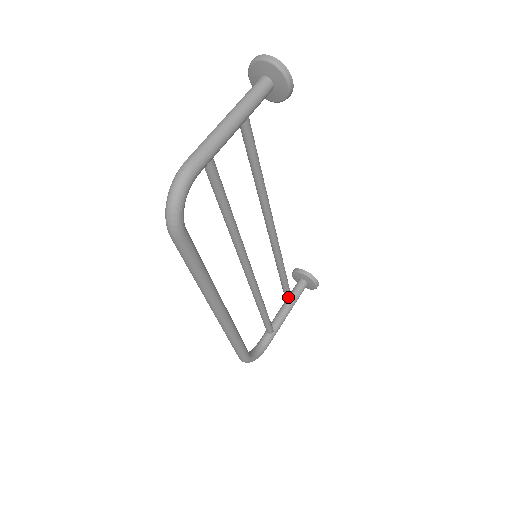
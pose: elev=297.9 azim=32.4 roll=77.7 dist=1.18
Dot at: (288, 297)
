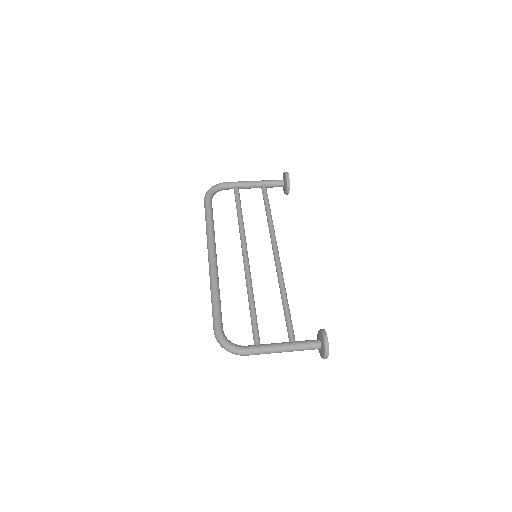
Dot at: (289, 330)
